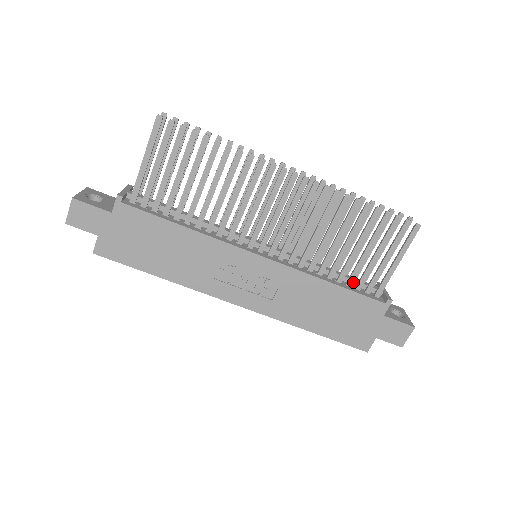
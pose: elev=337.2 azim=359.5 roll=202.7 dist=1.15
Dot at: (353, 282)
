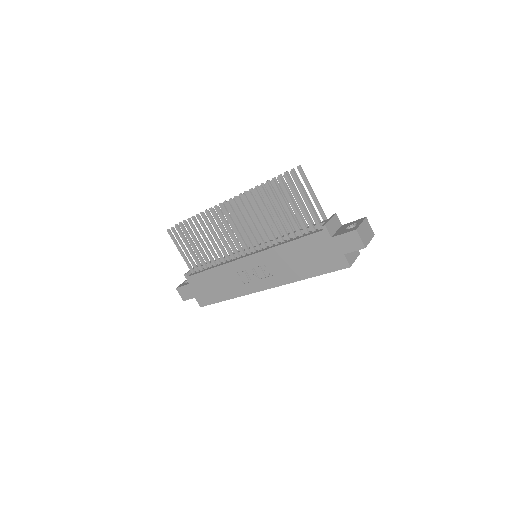
Dot at: occluded
